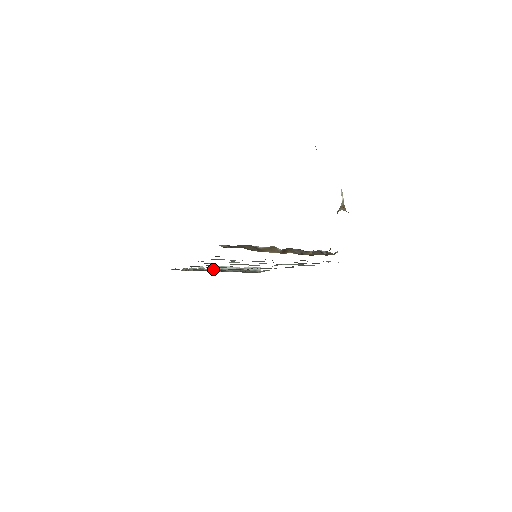
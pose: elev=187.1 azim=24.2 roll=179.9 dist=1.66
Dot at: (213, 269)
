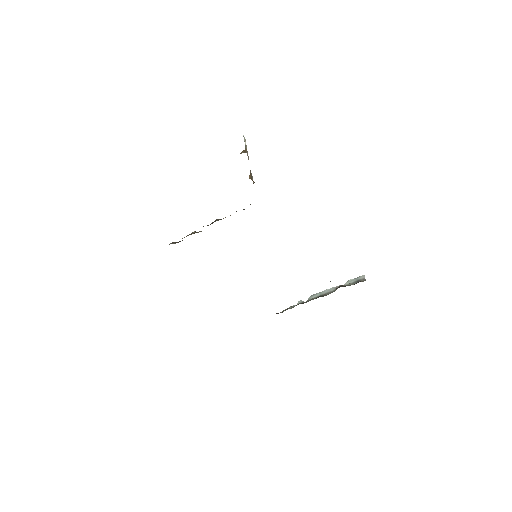
Dot at: occluded
